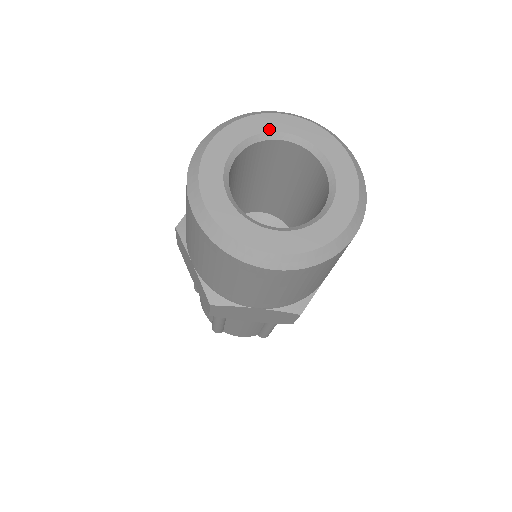
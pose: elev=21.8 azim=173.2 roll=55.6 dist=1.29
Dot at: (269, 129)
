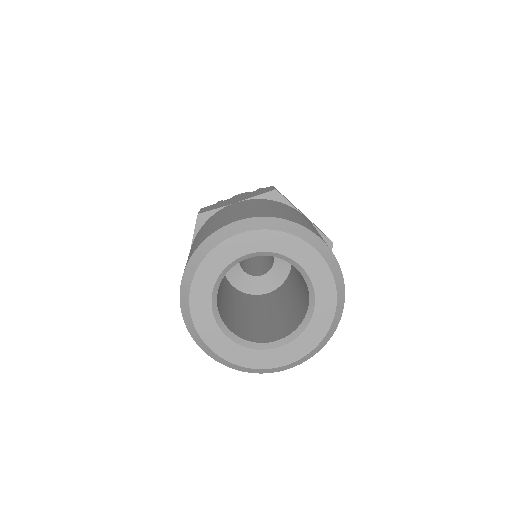
Dot at: (290, 255)
